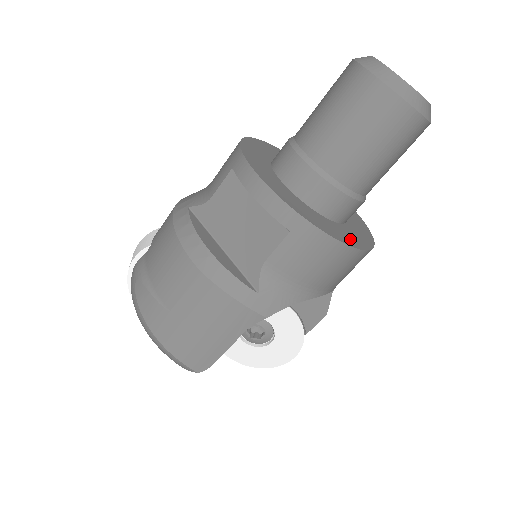
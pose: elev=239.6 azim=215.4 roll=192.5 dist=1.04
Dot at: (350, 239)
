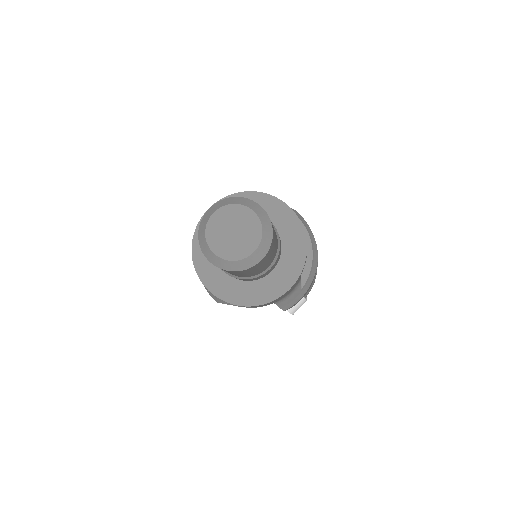
Dot at: (237, 296)
